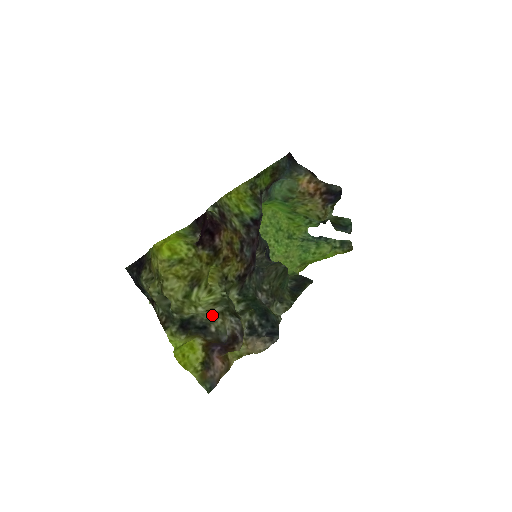
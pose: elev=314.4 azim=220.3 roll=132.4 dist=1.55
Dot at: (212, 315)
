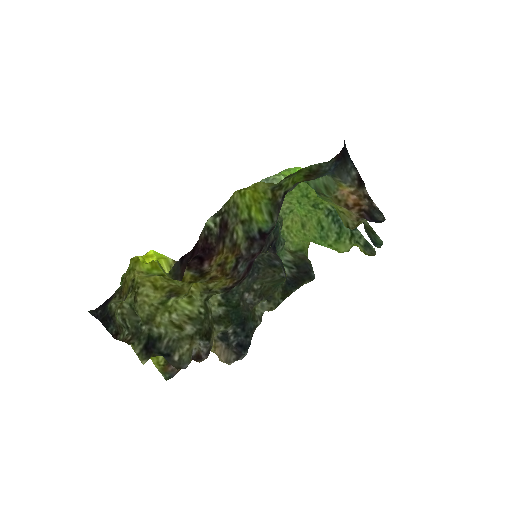
Dot at: (181, 336)
